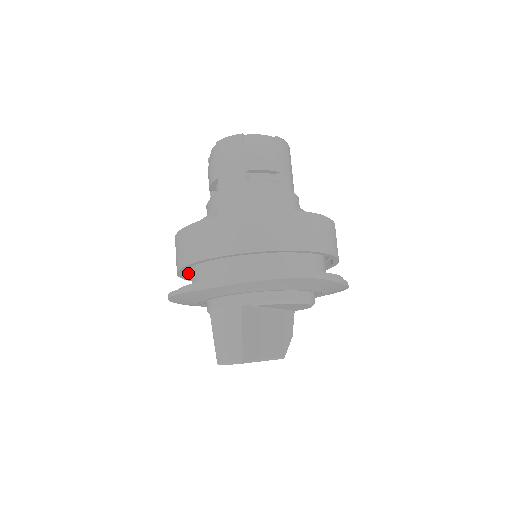
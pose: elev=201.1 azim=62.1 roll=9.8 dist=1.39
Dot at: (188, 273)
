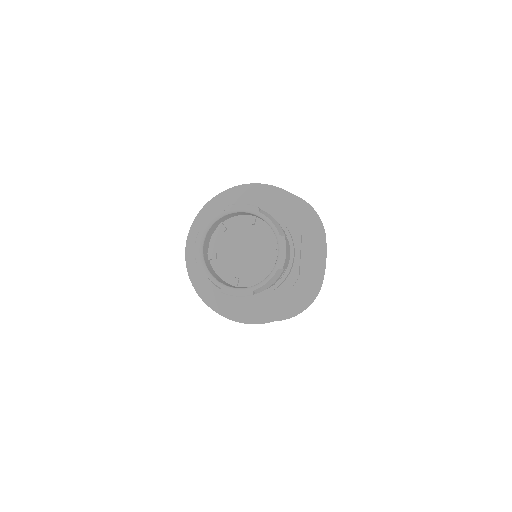
Dot at: occluded
